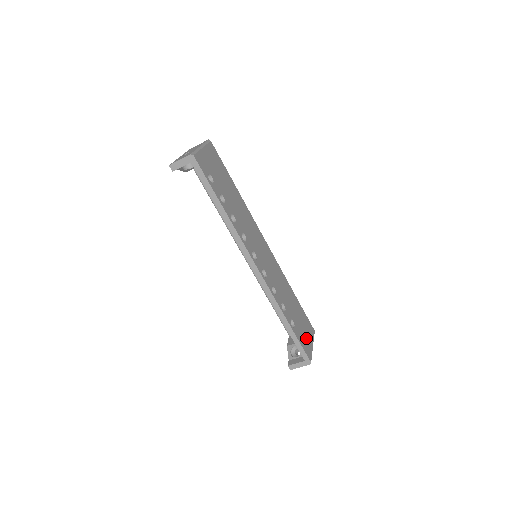
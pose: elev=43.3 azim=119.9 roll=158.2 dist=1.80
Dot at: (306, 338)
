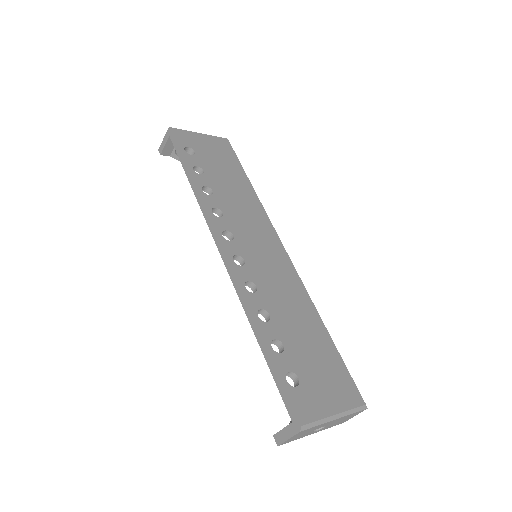
Dot at: (315, 390)
